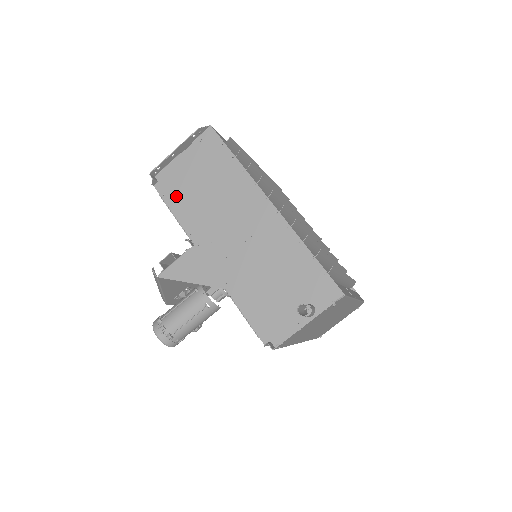
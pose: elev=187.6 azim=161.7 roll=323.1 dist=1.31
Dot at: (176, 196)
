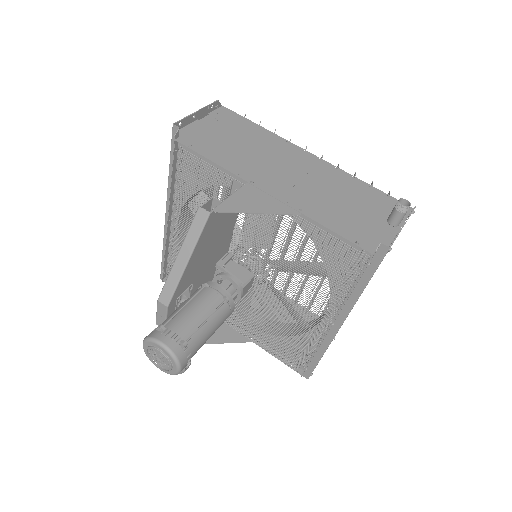
Dot at: (207, 147)
